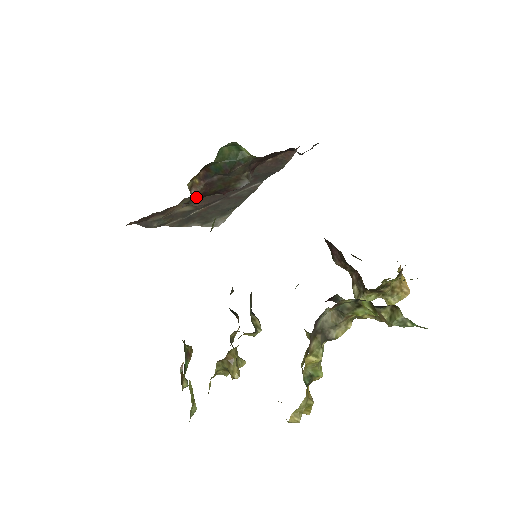
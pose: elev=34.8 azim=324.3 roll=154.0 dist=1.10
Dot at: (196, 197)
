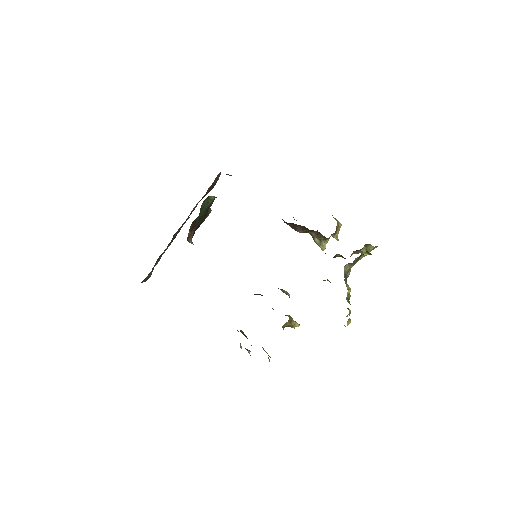
Dot at: (192, 243)
